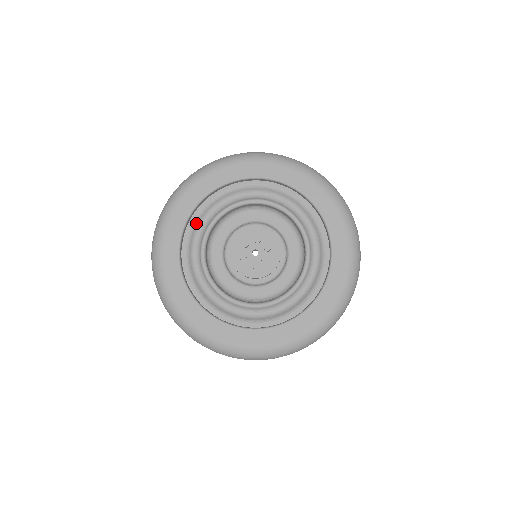
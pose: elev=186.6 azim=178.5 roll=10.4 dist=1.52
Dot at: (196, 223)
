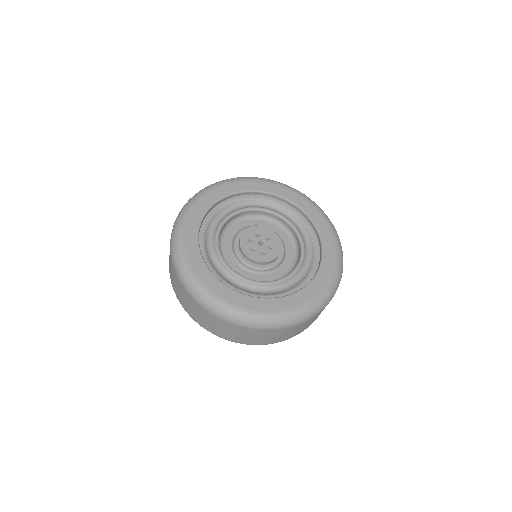
Dot at: (236, 201)
